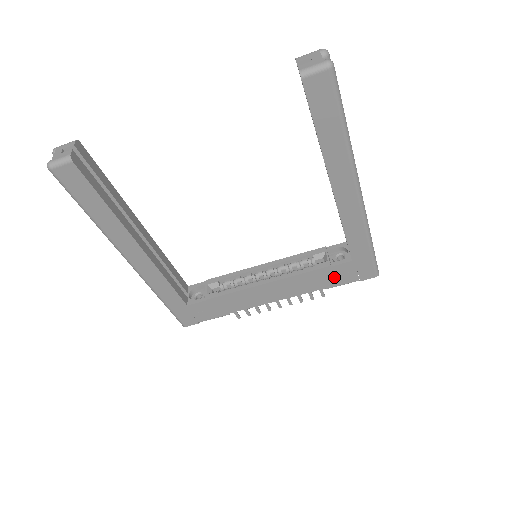
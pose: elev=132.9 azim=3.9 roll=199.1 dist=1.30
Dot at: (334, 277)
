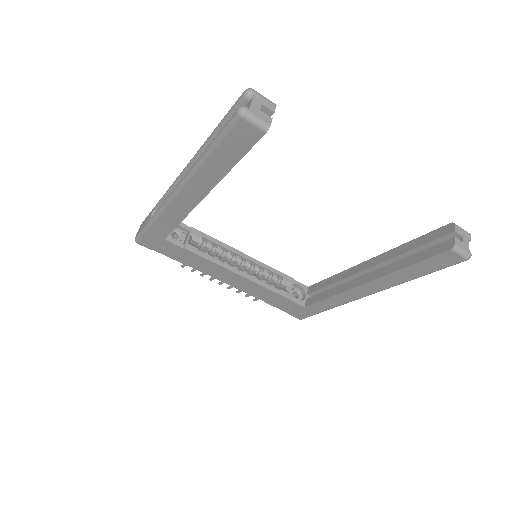
Dot at: (281, 303)
